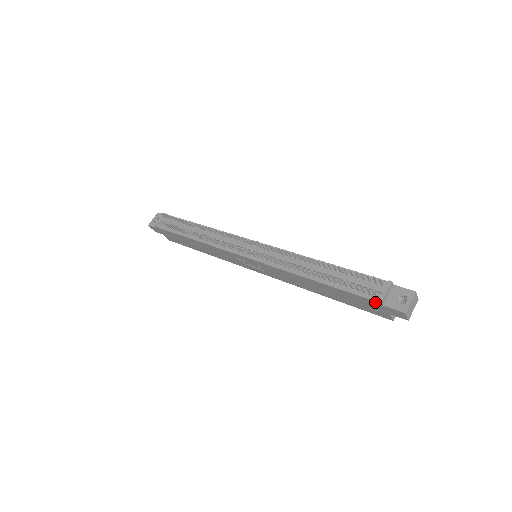
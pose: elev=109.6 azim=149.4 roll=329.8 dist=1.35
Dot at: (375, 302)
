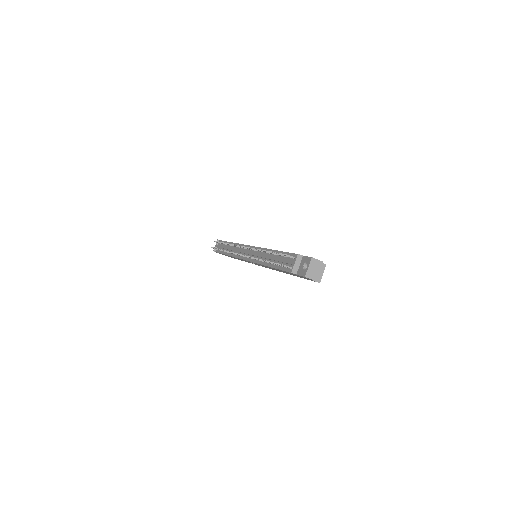
Dot at: (292, 273)
